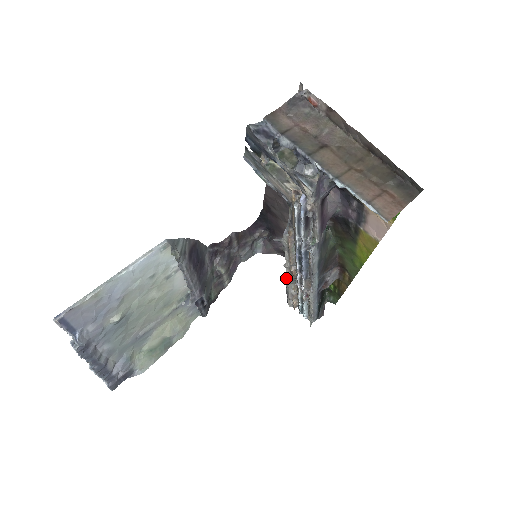
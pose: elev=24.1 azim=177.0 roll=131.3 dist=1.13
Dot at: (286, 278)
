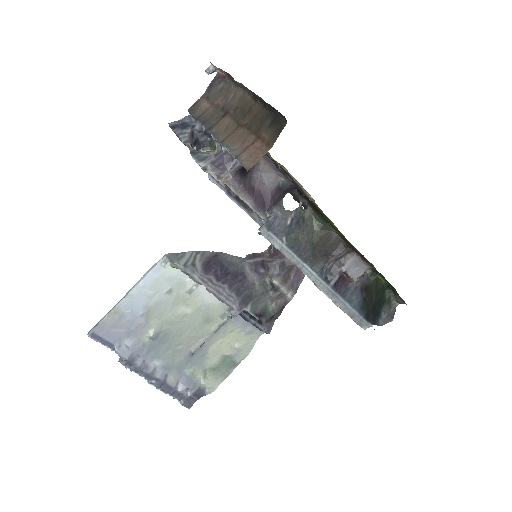
Dot at: occluded
